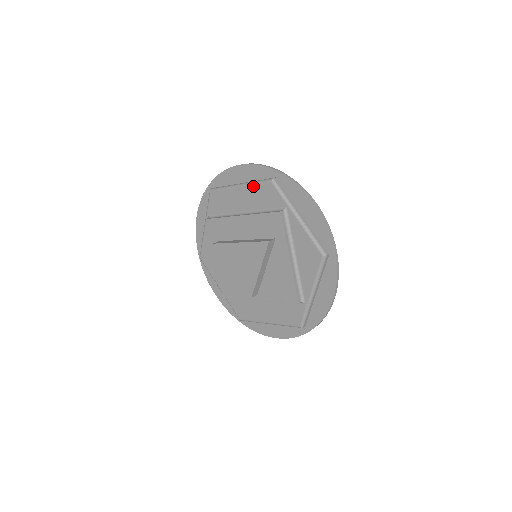
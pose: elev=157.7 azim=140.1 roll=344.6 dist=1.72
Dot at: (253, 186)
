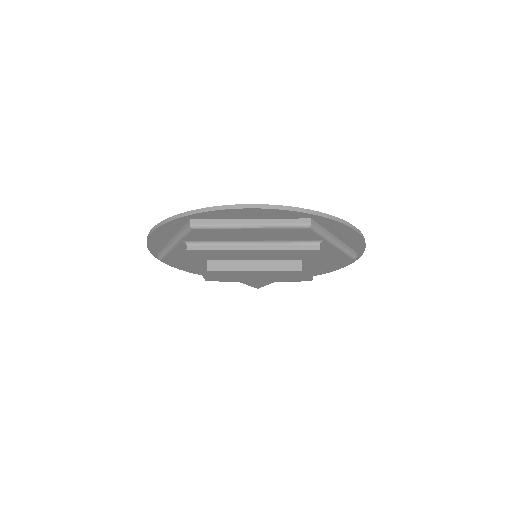
Dot at: (277, 229)
